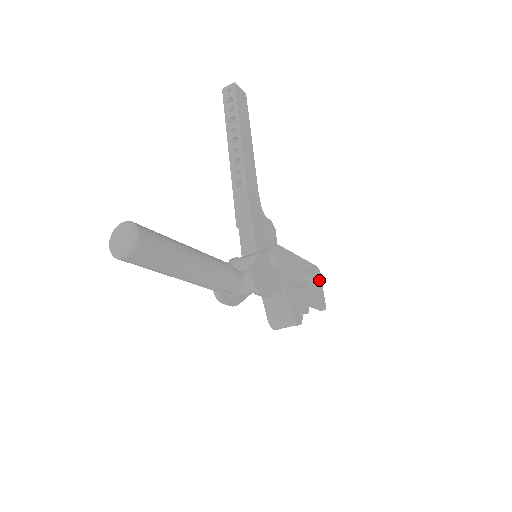
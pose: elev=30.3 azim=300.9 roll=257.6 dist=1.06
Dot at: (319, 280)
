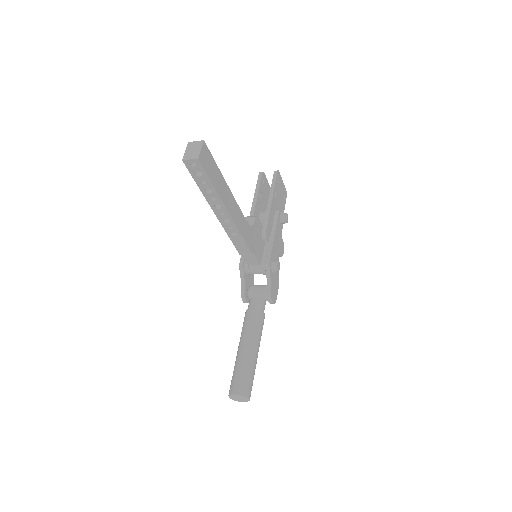
Dot at: (280, 181)
